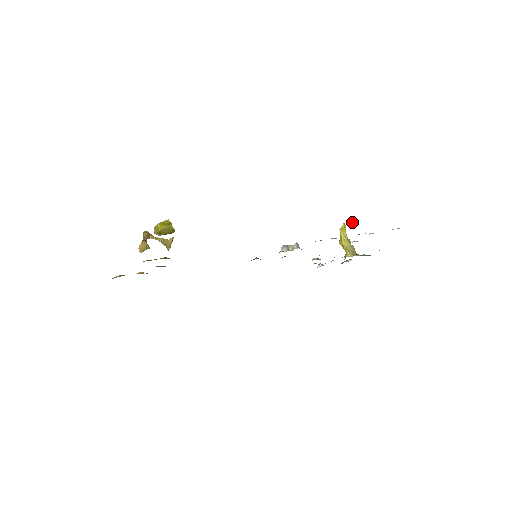
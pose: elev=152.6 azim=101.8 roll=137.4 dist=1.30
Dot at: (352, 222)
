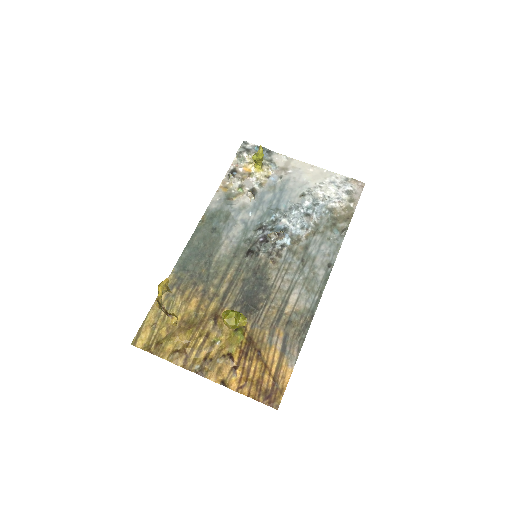
Dot at: occluded
